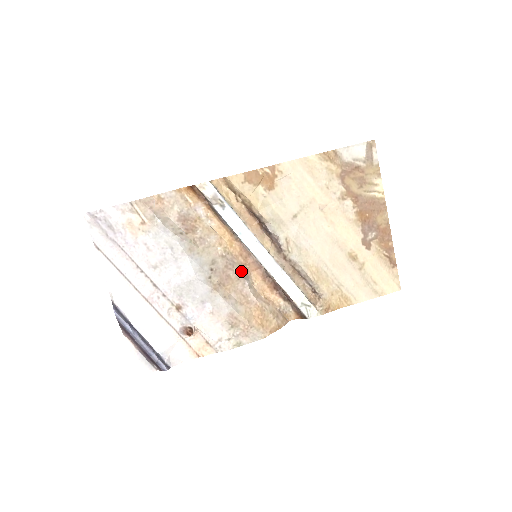
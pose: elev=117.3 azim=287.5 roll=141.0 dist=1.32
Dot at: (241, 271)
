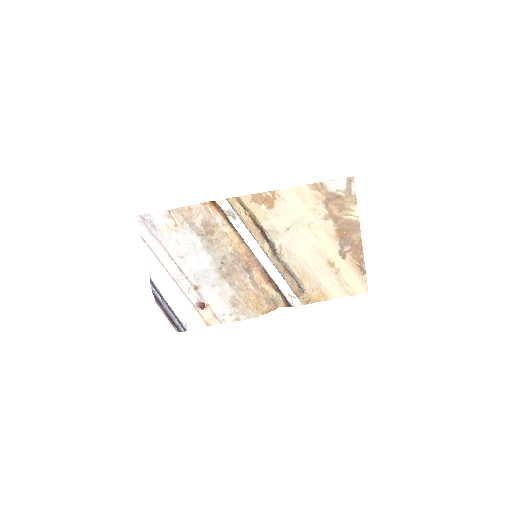
Dot at: (245, 266)
